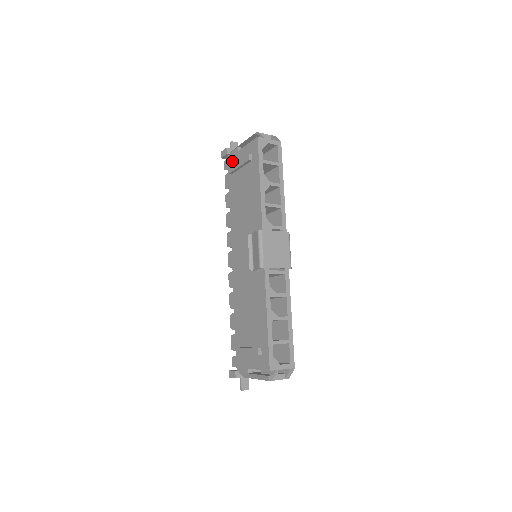
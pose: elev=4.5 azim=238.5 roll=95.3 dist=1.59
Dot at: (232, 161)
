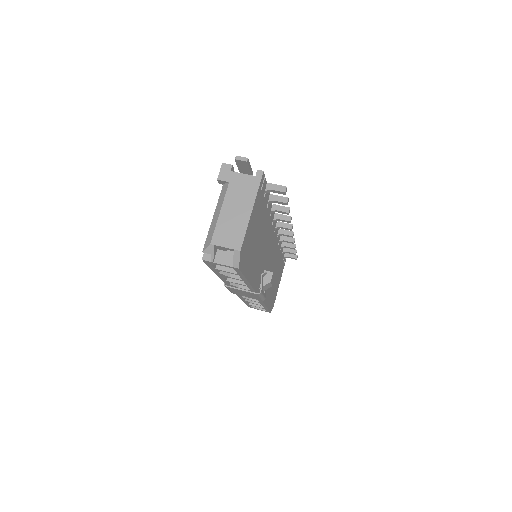
Dot at: occluded
